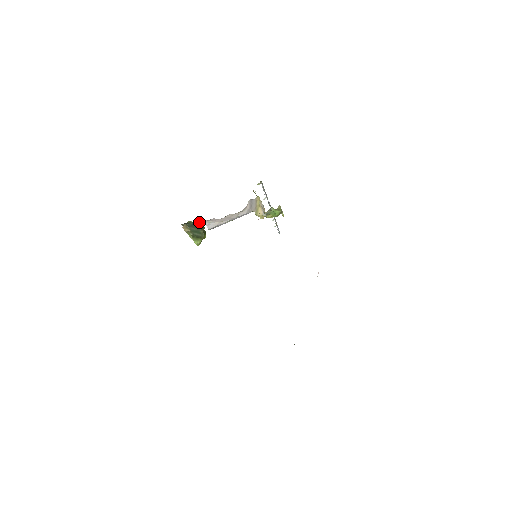
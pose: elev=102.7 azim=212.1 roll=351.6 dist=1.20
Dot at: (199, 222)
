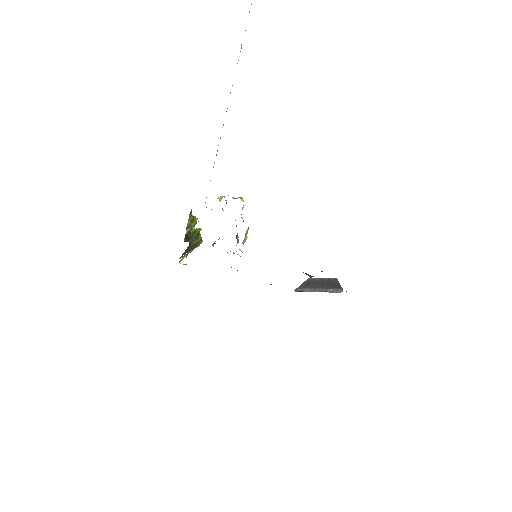
Dot at: occluded
